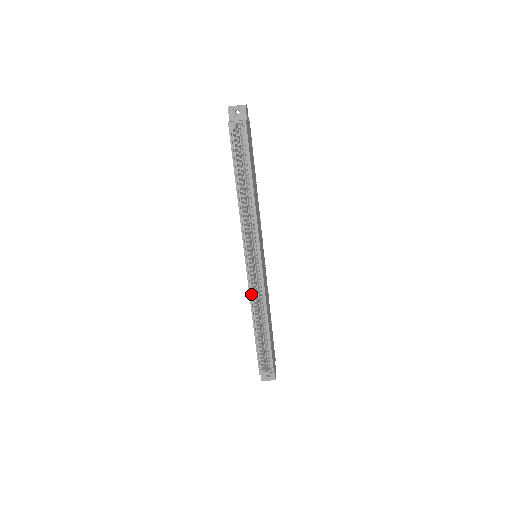
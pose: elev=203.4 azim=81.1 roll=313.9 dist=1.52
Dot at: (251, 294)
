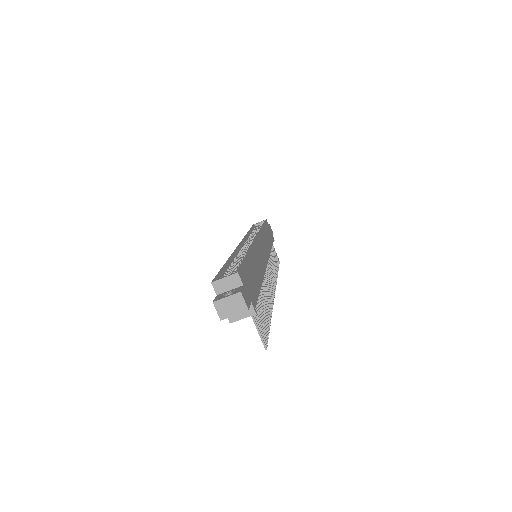
Dot at: occluded
